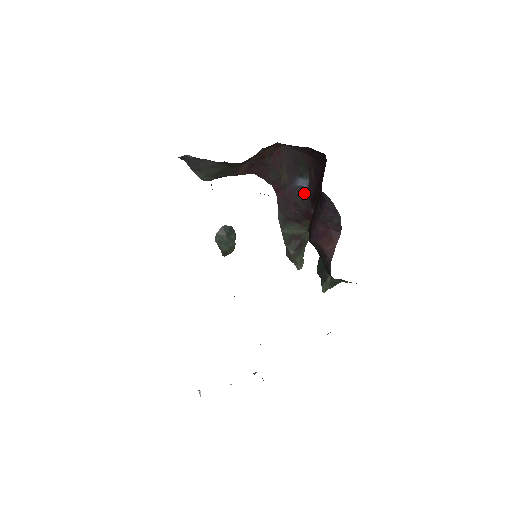
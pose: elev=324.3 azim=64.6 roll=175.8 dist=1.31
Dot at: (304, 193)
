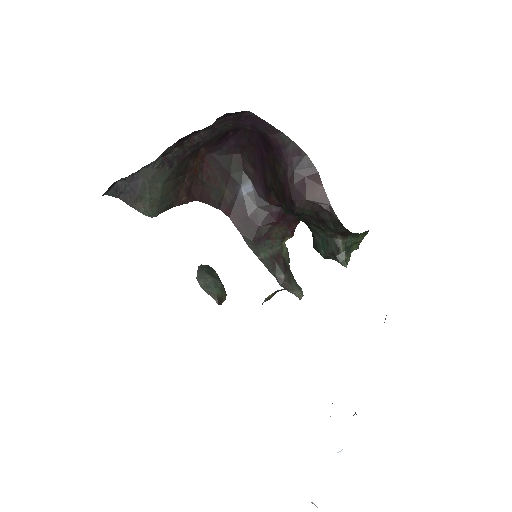
Dot at: (254, 198)
